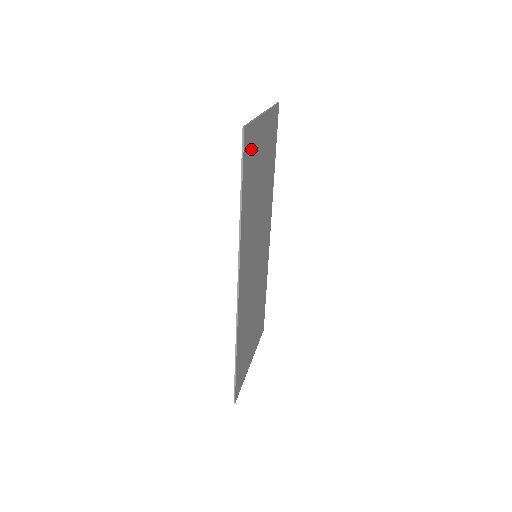
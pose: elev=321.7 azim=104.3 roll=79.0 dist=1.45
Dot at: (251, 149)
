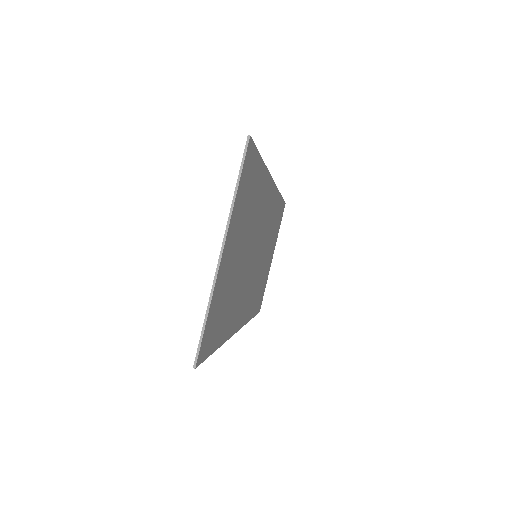
Dot at: (214, 320)
